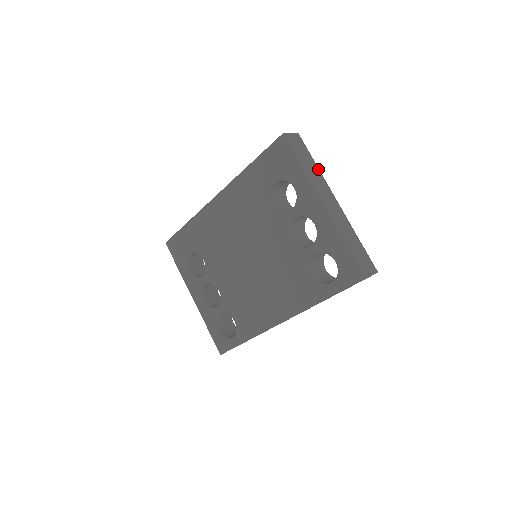
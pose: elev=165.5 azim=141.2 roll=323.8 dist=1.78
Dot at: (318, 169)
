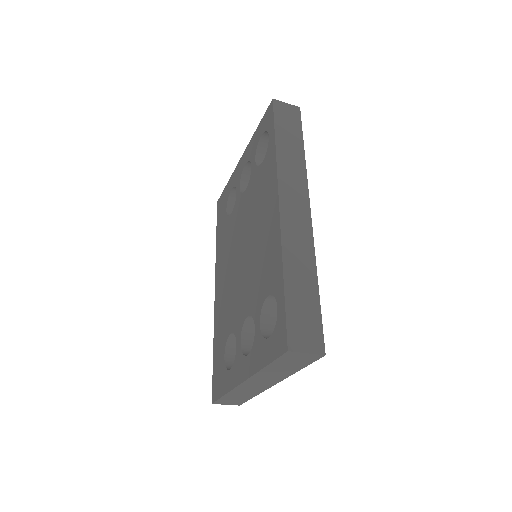
Dot at: occluded
